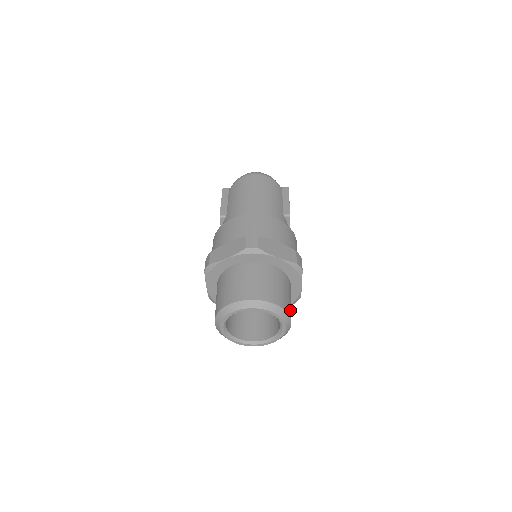
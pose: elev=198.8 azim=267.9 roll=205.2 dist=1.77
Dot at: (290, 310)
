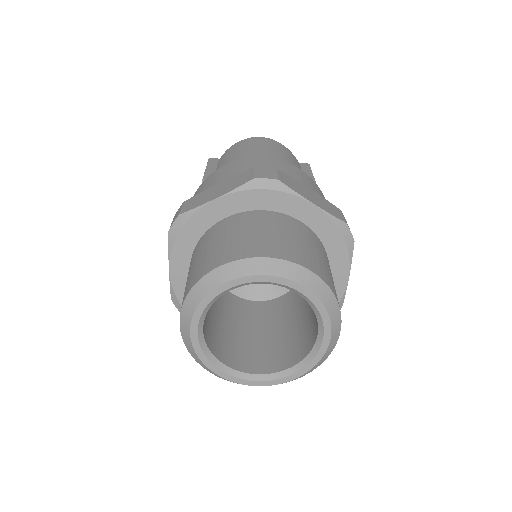
Dot at: occluded
